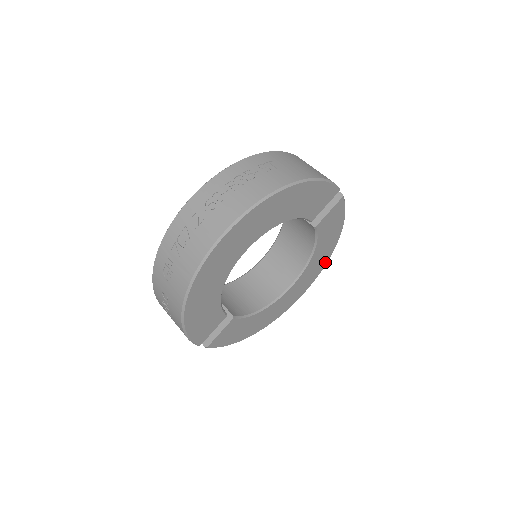
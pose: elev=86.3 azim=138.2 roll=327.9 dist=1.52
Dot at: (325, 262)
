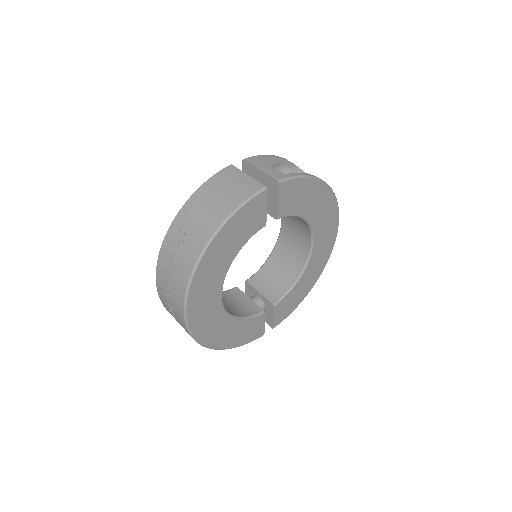
Dot at: (333, 202)
